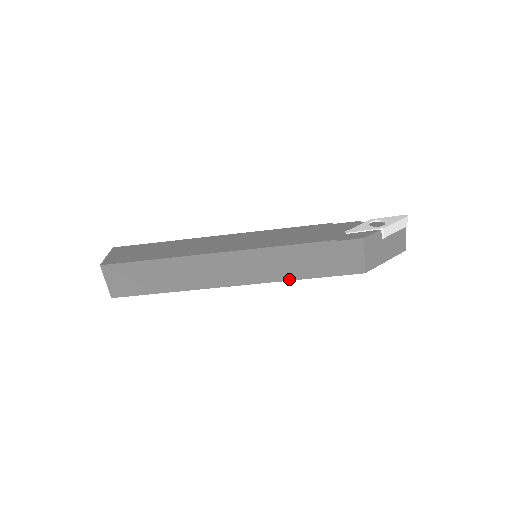
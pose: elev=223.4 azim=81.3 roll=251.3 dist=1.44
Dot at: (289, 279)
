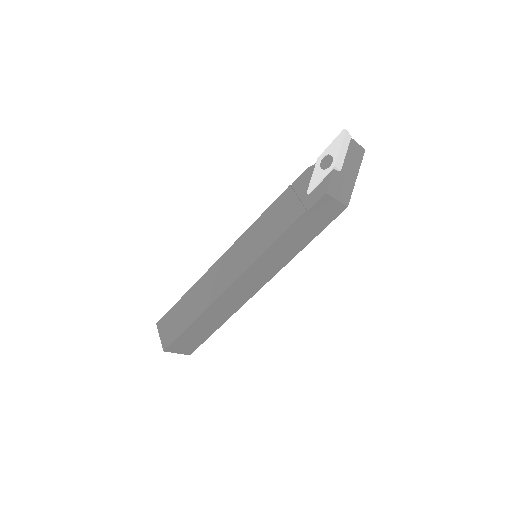
Dot at: (295, 255)
